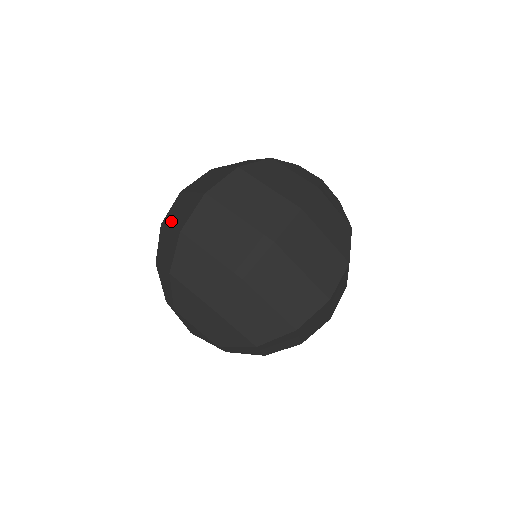
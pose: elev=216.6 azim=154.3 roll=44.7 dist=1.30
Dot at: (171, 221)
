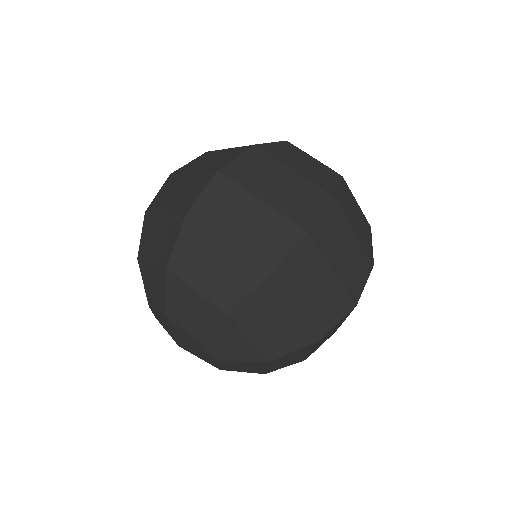
Dot at: (164, 206)
